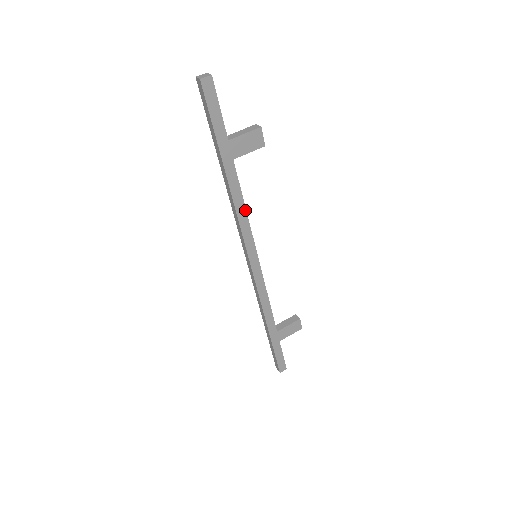
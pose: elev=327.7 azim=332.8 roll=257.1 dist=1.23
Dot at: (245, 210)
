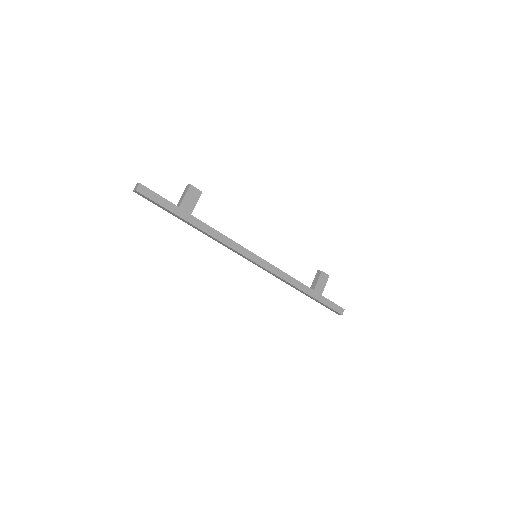
Dot at: (224, 236)
